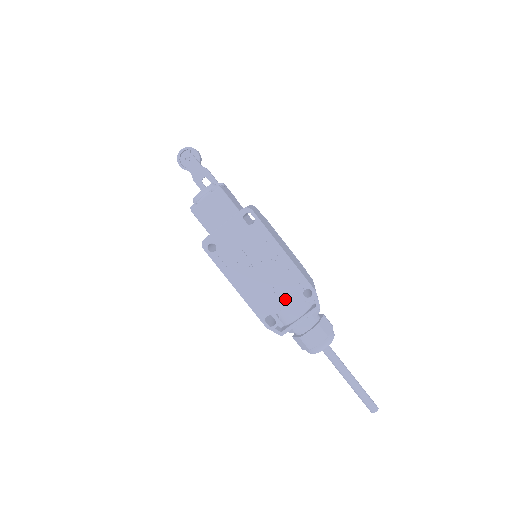
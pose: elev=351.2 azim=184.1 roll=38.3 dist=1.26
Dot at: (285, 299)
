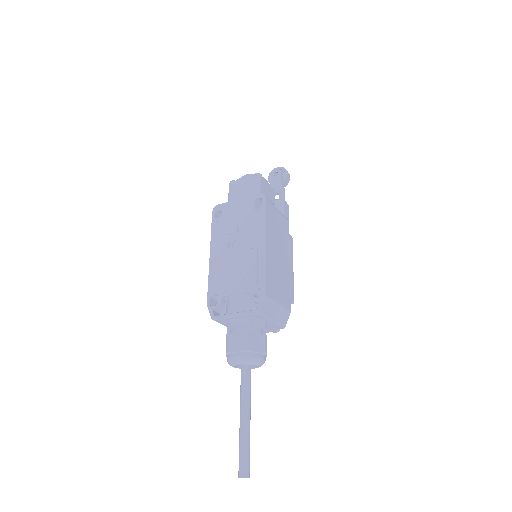
Dot at: (237, 287)
